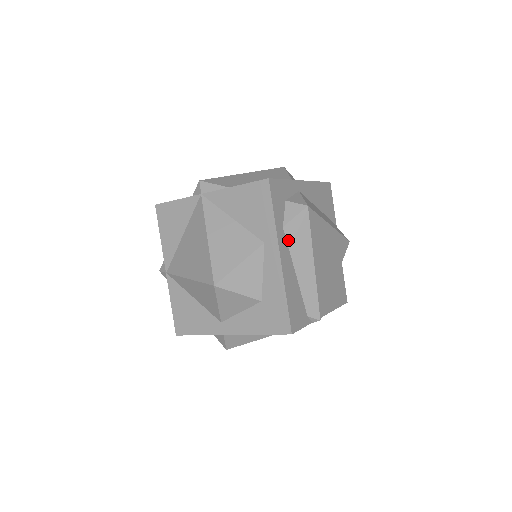
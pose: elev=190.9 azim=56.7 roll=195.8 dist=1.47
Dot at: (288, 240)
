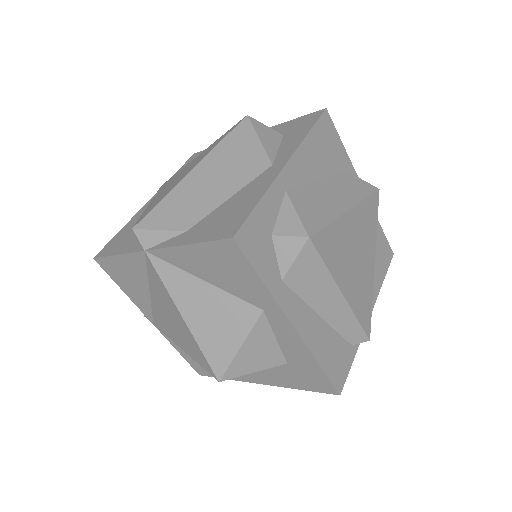
Dot at: (296, 290)
